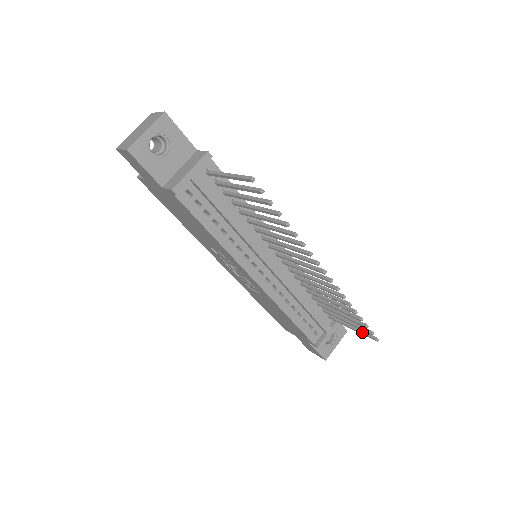
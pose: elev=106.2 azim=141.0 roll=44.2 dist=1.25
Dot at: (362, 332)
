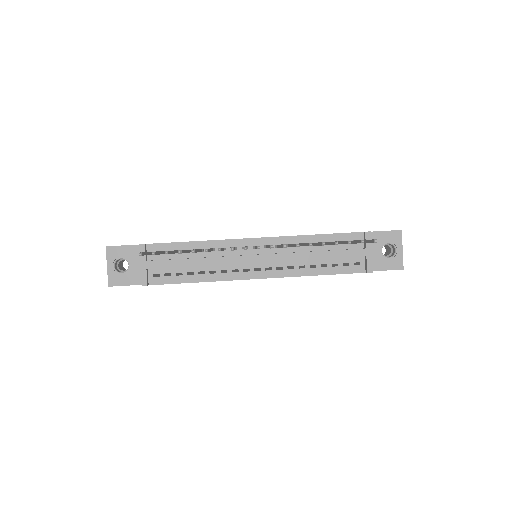
Dot at: (367, 242)
